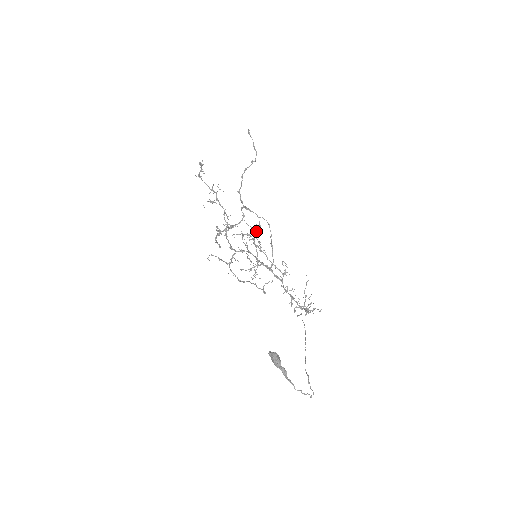
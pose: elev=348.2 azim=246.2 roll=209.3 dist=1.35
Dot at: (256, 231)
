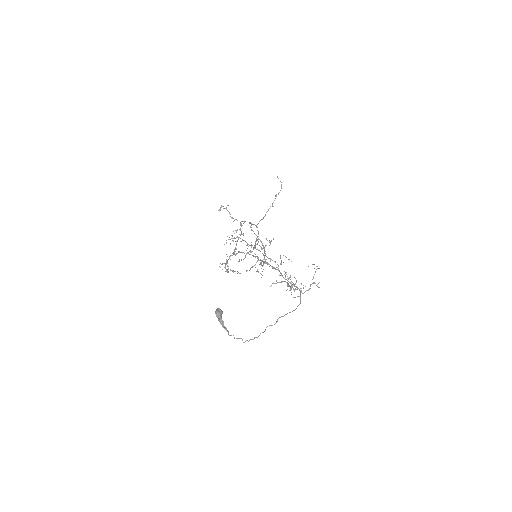
Dot at: (270, 242)
